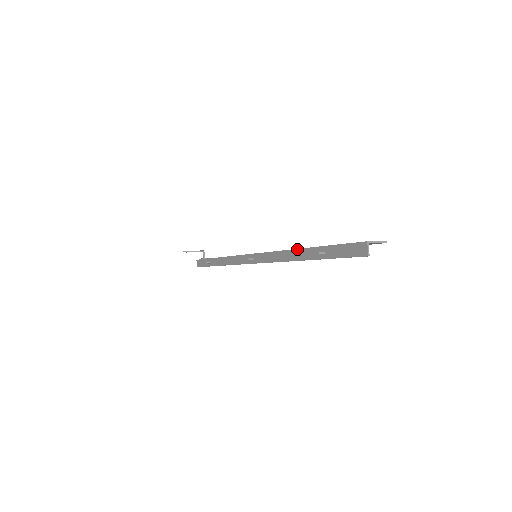
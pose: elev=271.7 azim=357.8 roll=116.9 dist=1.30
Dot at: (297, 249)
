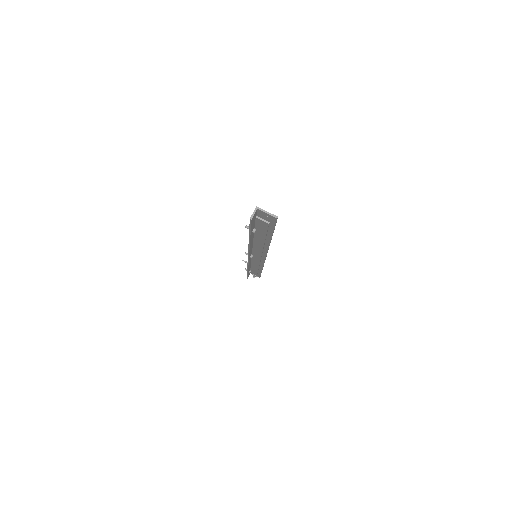
Dot at: occluded
